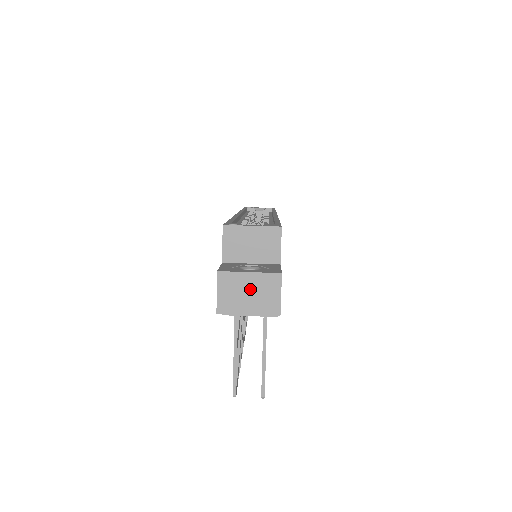
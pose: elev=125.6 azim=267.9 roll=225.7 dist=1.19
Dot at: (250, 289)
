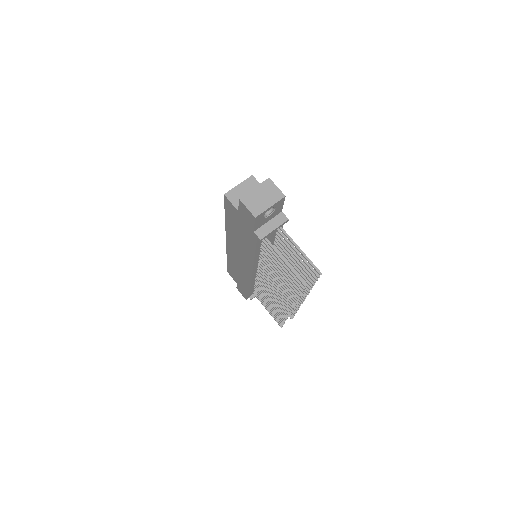
Dot at: (261, 195)
